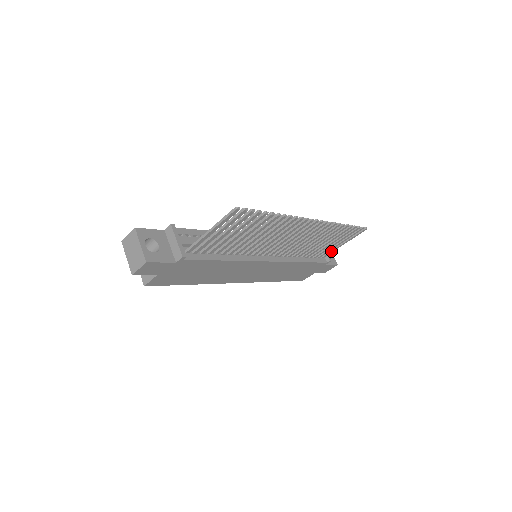
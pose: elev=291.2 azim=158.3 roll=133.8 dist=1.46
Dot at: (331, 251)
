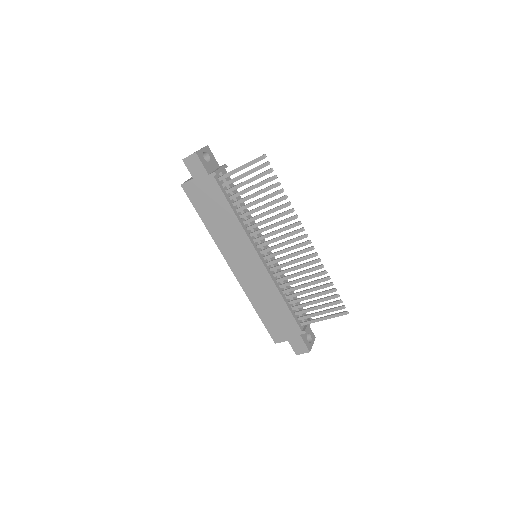
Dot at: (311, 320)
